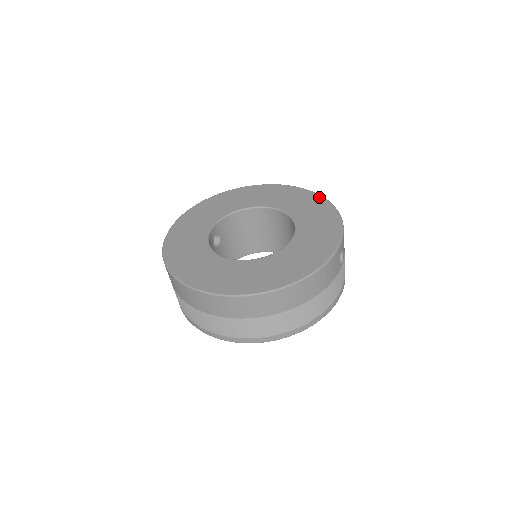
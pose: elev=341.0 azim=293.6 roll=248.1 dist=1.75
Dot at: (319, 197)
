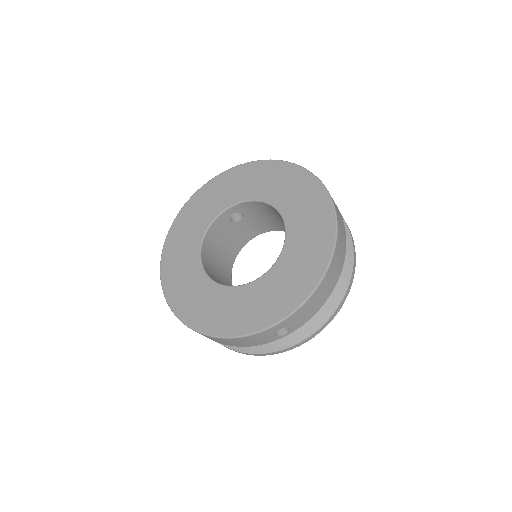
Dot at: (330, 244)
